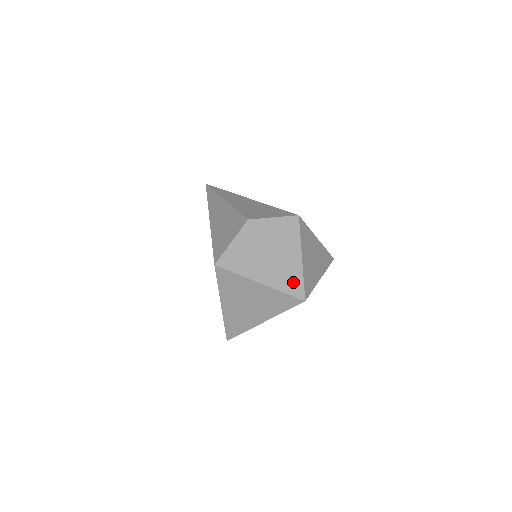
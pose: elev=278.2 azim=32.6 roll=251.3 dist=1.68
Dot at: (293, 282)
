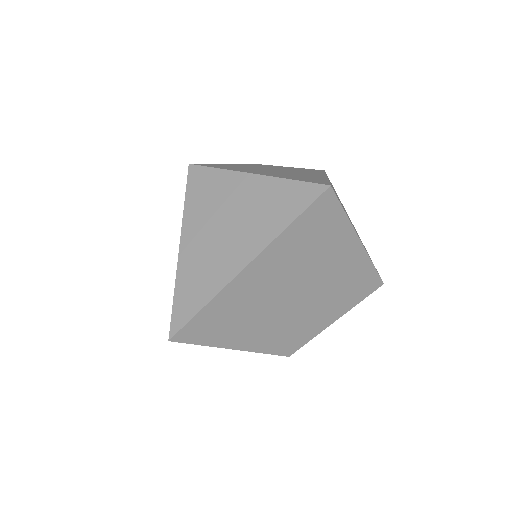
Dot at: (310, 179)
